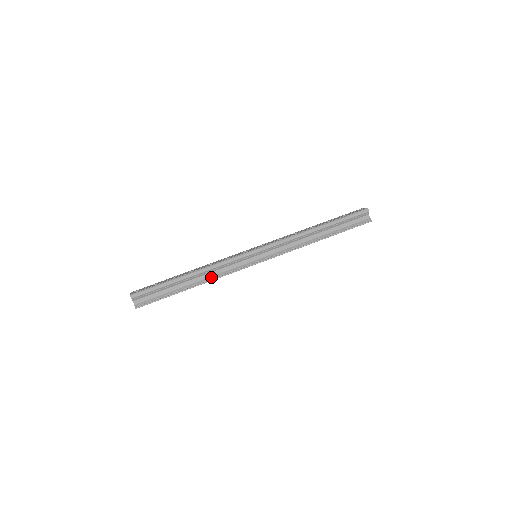
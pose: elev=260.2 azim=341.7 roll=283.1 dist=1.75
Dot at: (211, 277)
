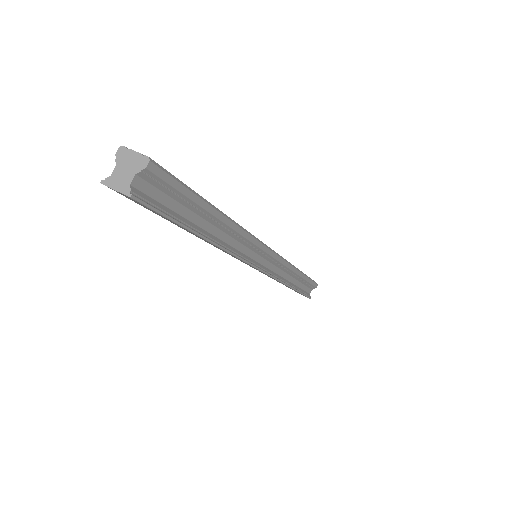
Dot at: (227, 244)
